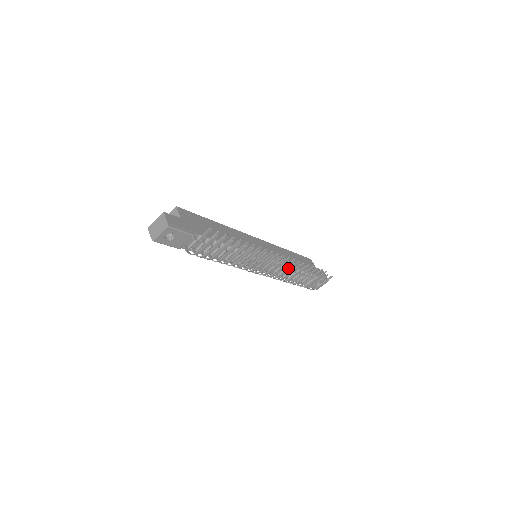
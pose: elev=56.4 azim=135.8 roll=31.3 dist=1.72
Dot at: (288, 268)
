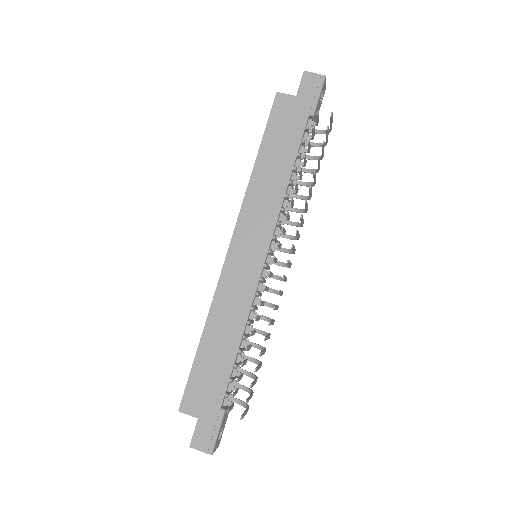
Dot at: (297, 236)
